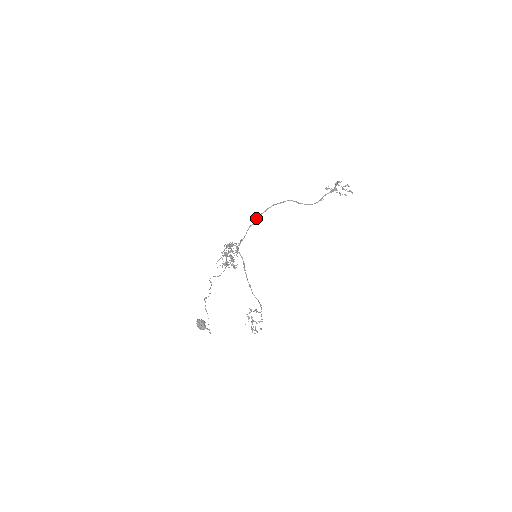
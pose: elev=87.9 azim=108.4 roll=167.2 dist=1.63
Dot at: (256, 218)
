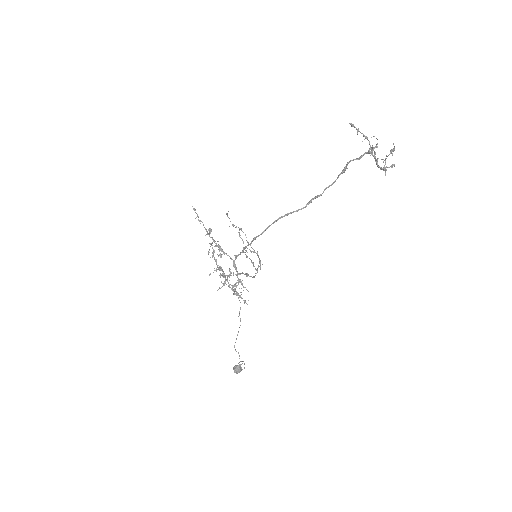
Dot at: occluded
